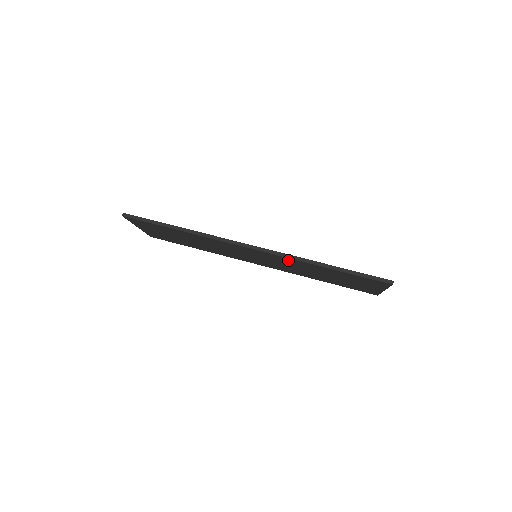
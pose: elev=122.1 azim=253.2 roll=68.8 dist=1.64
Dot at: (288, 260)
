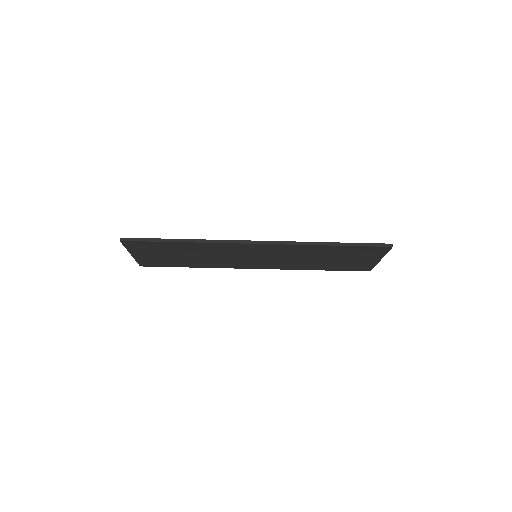
Dot at: (292, 248)
